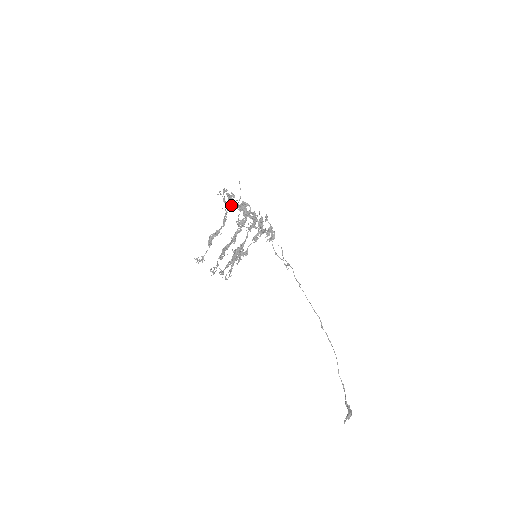
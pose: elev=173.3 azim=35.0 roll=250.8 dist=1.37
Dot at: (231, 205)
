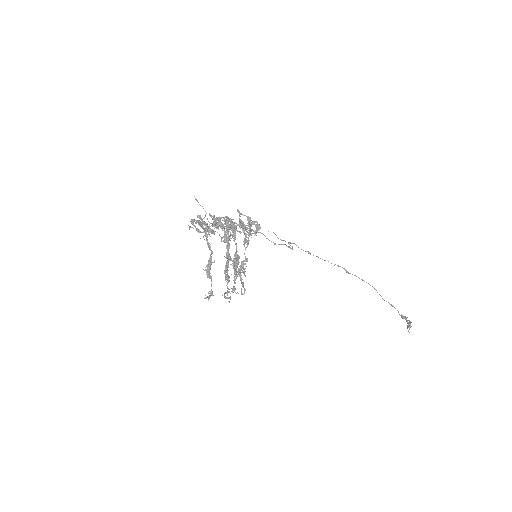
Dot at: (208, 232)
